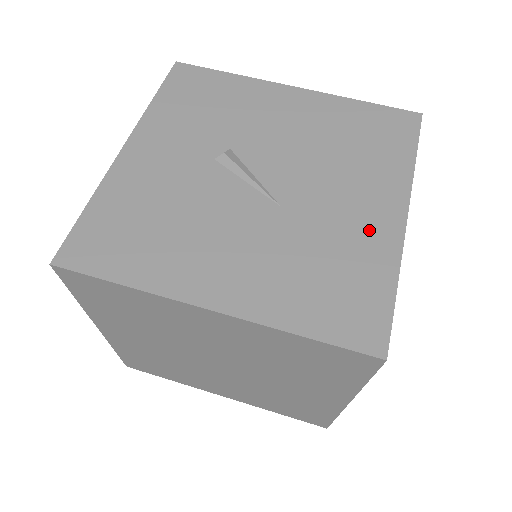
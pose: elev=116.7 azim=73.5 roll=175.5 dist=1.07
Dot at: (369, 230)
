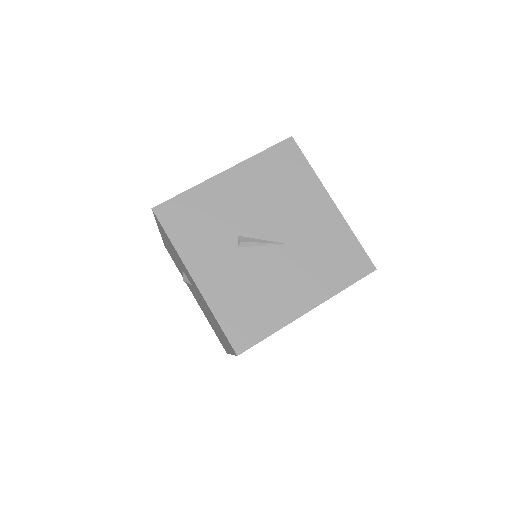
Dot at: (327, 222)
